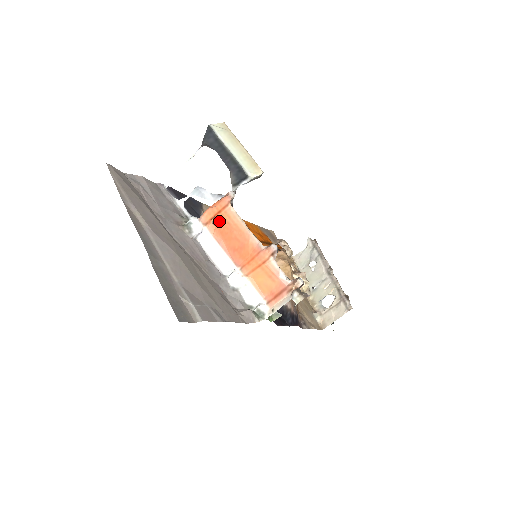
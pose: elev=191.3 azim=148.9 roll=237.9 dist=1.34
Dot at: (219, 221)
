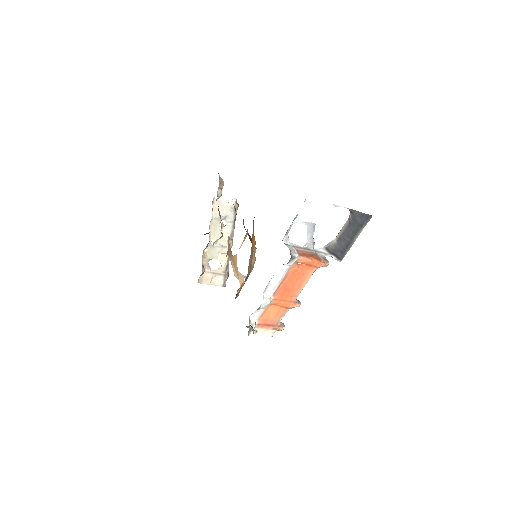
Dot at: (302, 268)
